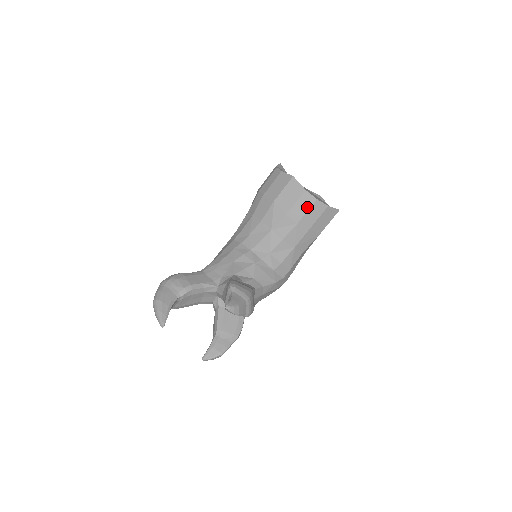
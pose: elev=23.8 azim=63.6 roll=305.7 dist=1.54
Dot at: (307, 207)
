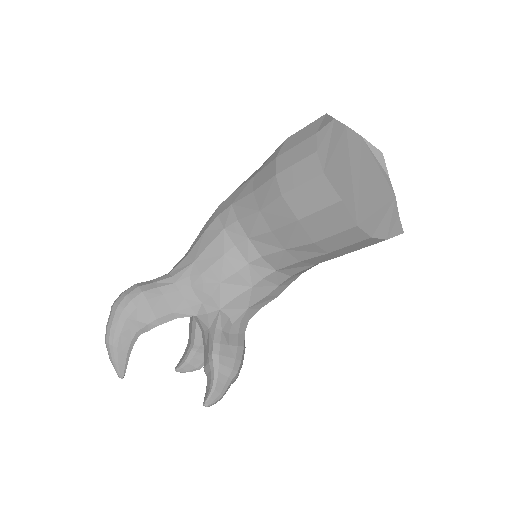
Dot at: (351, 242)
